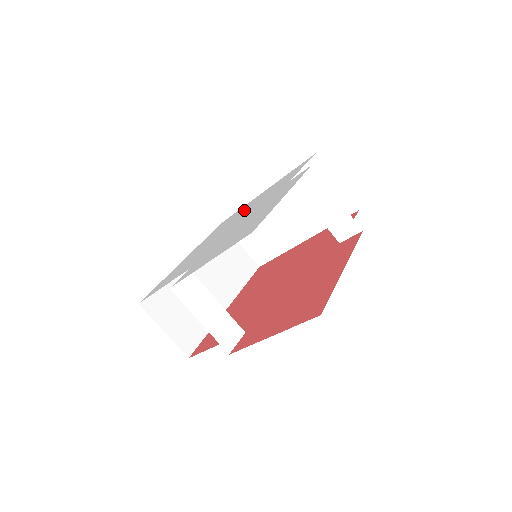
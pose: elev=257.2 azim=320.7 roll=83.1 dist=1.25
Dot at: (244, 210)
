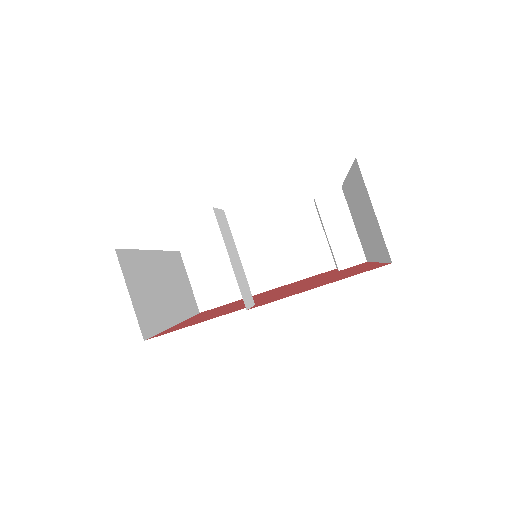
Dot at: occluded
